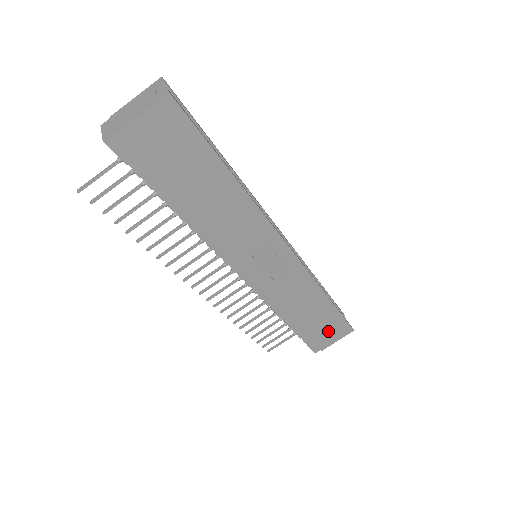
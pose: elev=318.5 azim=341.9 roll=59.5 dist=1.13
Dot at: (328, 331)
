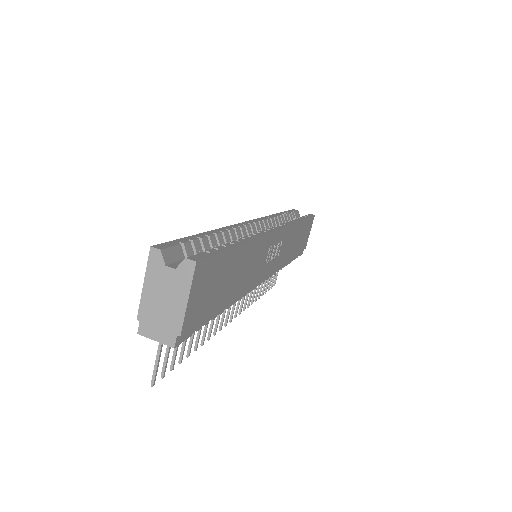
Dot at: (305, 235)
